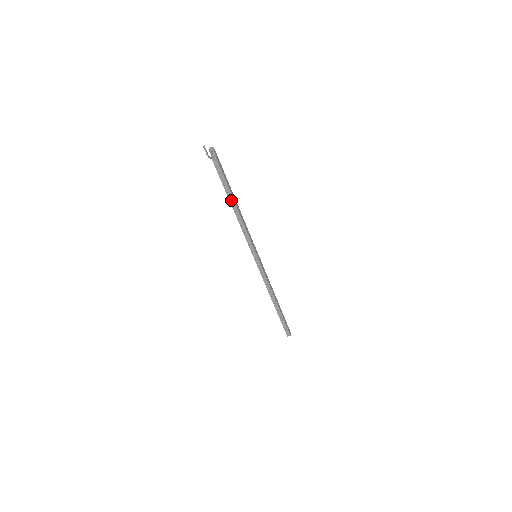
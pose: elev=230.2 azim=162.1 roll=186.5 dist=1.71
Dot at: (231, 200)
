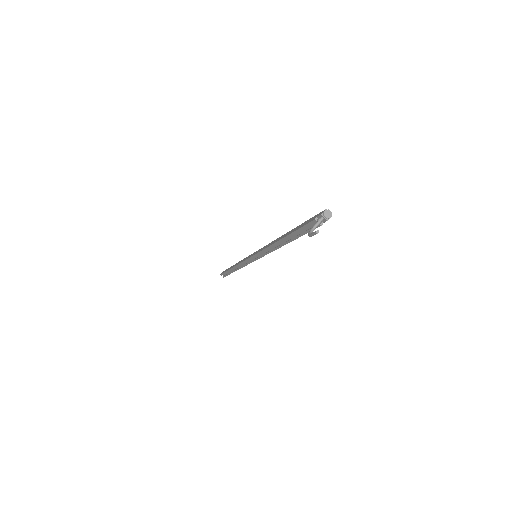
Dot at: occluded
